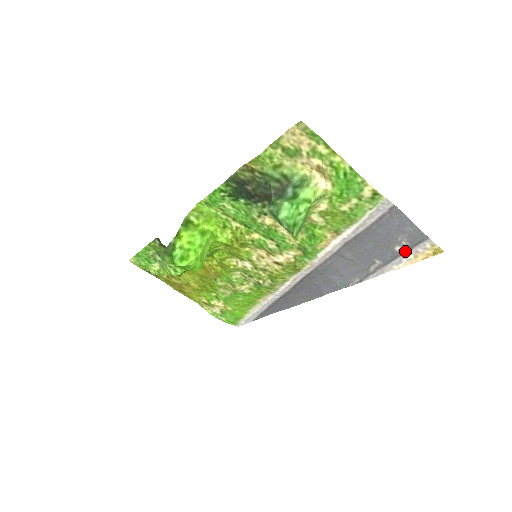
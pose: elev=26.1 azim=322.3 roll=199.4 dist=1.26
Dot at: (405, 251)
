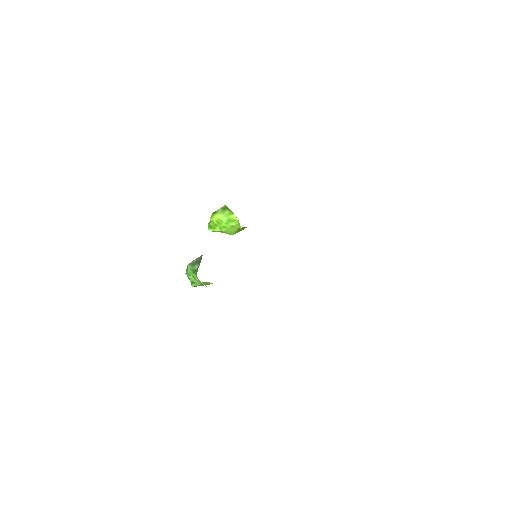
Dot at: occluded
